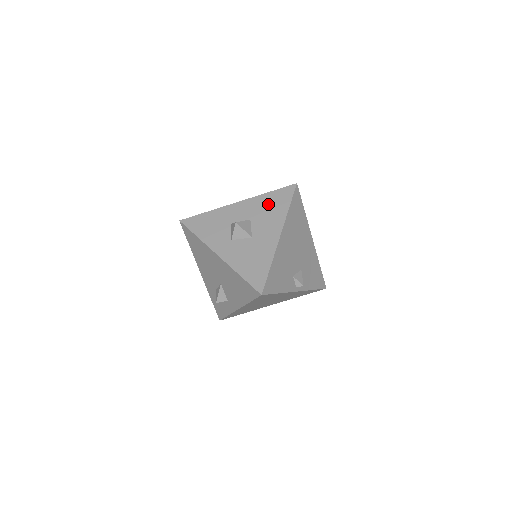
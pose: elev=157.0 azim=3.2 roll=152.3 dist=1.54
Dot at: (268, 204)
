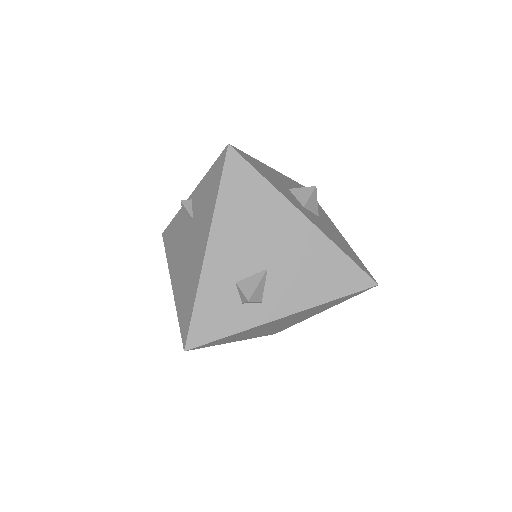
Dot at: occluded
